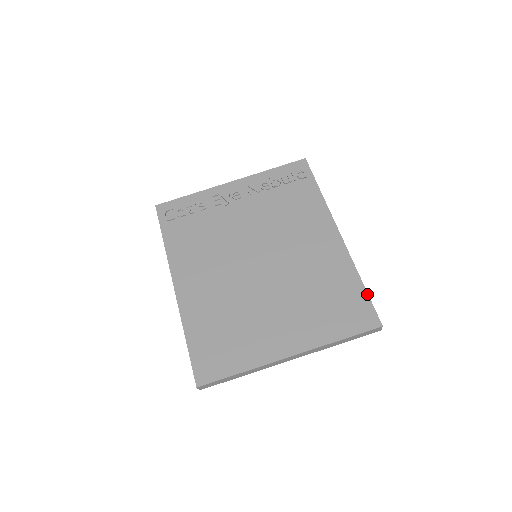
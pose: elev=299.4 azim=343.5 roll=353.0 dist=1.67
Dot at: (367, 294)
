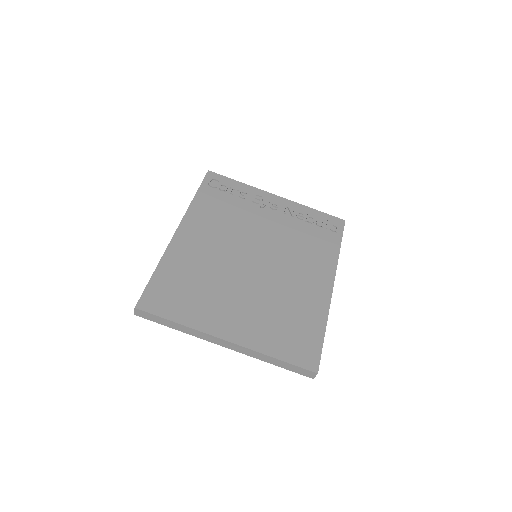
Dot at: (323, 342)
